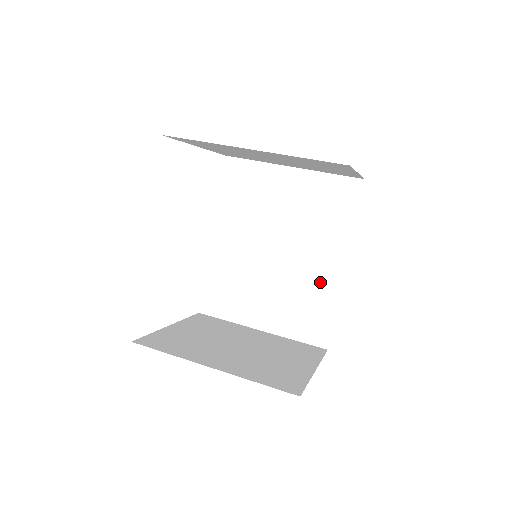
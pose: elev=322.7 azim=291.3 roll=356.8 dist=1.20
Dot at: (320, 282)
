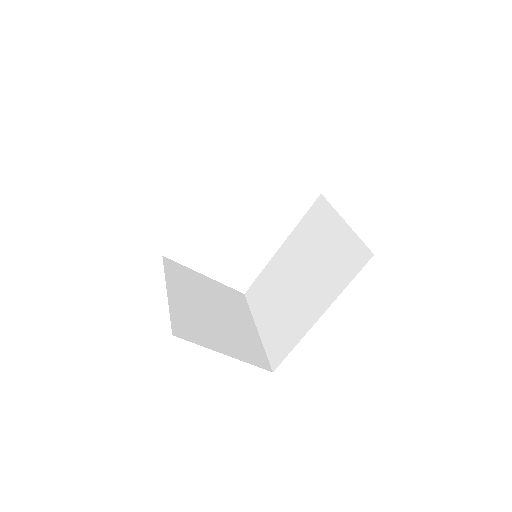
Dot at: (302, 318)
